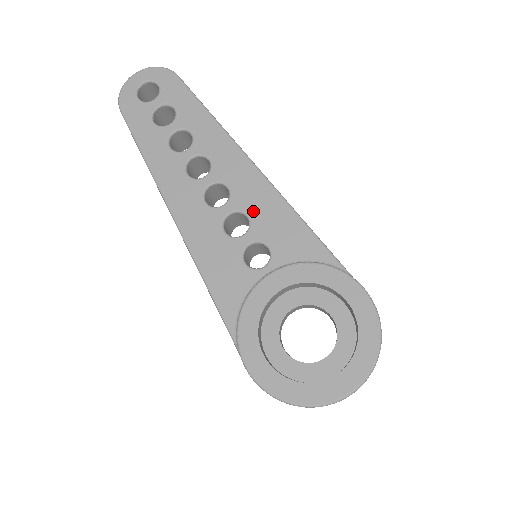
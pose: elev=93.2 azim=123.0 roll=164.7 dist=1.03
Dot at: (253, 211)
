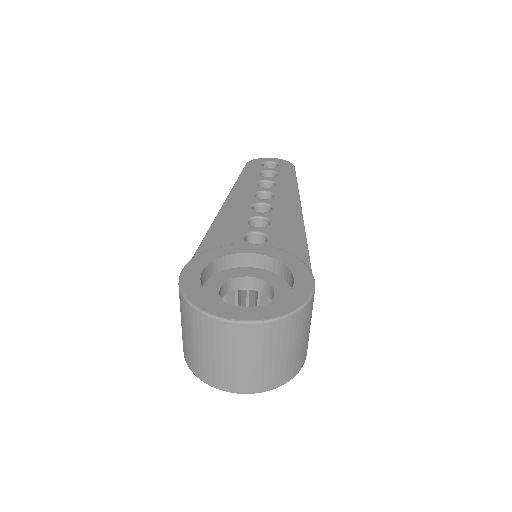
Dot at: (277, 222)
